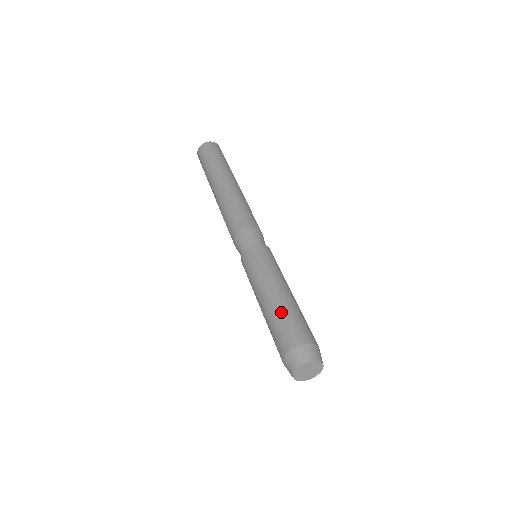
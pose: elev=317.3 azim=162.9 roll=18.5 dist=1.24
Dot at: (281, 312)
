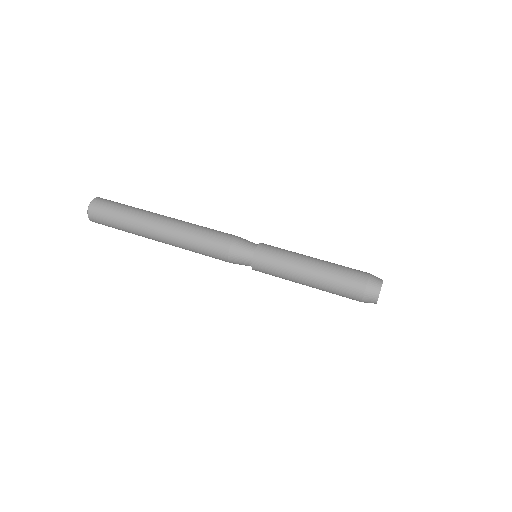
Dot at: (329, 287)
